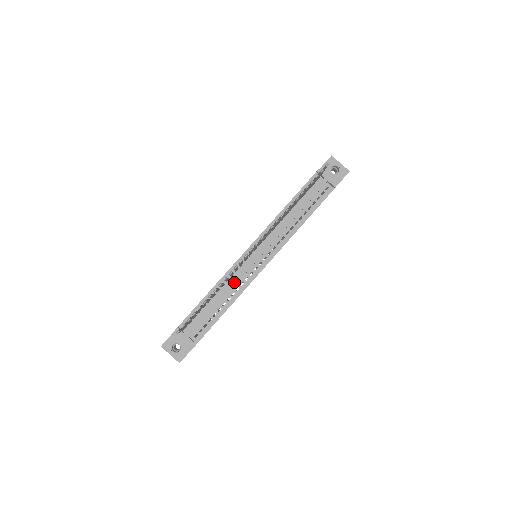
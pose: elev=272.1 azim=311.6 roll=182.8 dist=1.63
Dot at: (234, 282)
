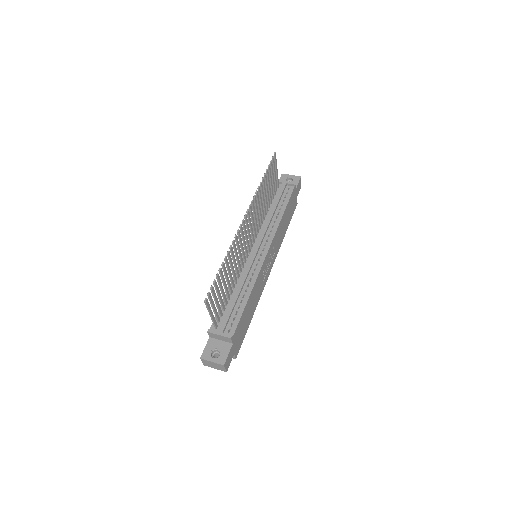
Dot at: (245, 274)
